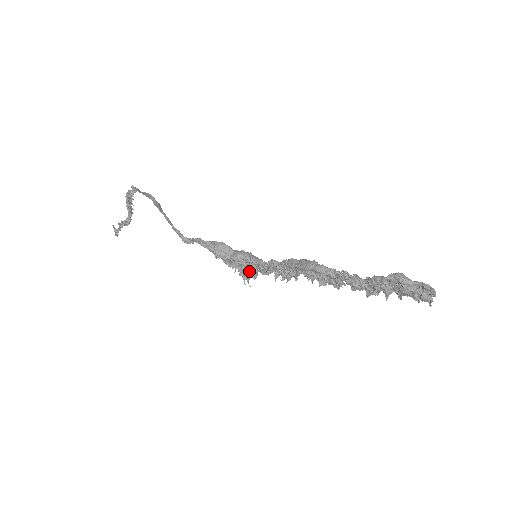
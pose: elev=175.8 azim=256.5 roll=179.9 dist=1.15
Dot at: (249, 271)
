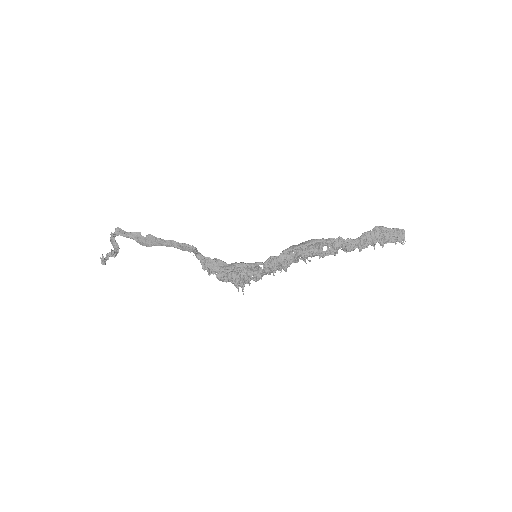
Dot at: (242, 280)
